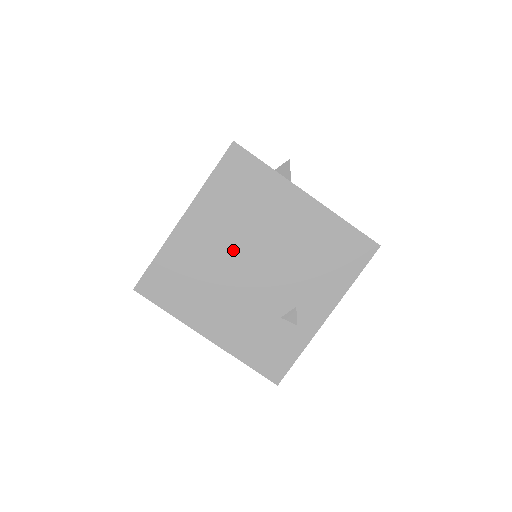
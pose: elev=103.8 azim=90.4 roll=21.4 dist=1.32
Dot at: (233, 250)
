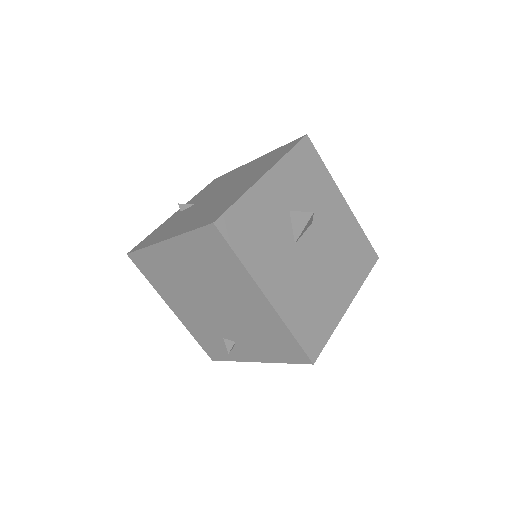
Dot at: (198, 285)
